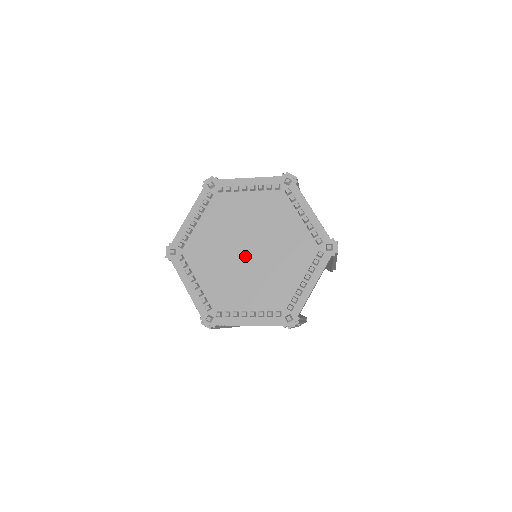
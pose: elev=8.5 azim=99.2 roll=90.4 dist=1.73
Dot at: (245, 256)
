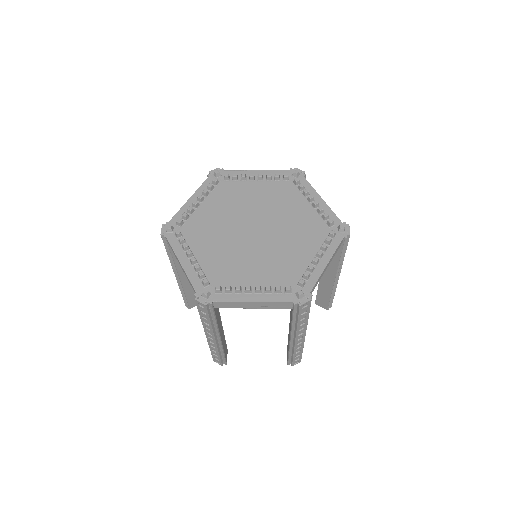
Dot at: (250, 235)
